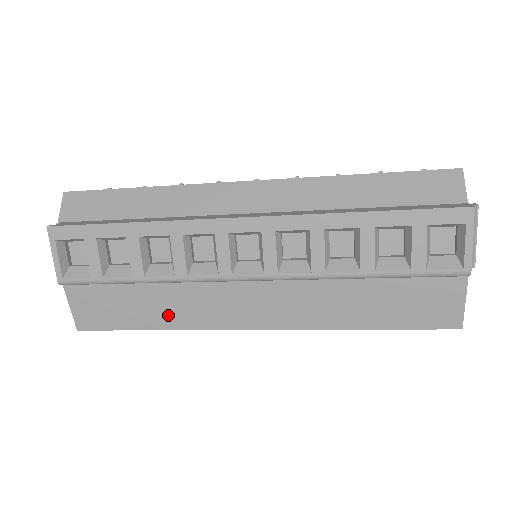
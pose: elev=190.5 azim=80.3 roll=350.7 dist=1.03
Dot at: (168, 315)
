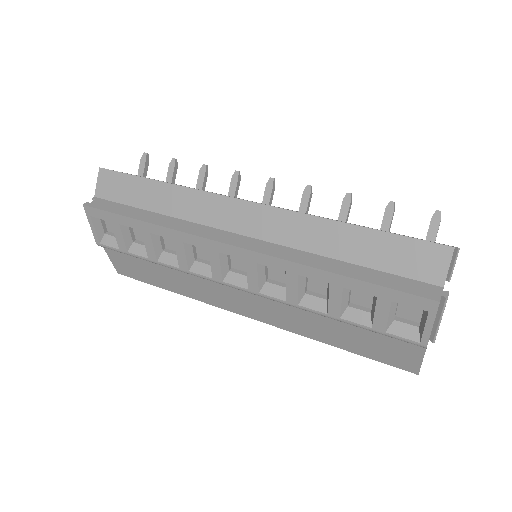
Dot at: (180, 286)
